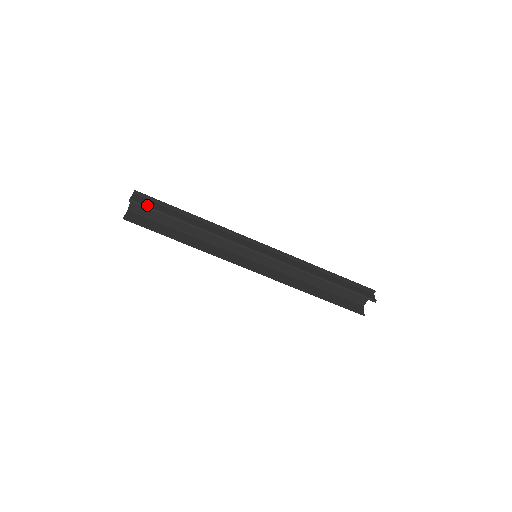
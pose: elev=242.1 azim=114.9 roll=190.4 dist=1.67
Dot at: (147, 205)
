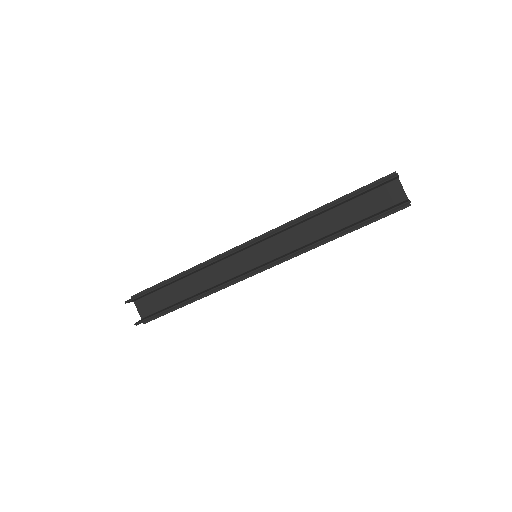
Dot at: (141, 295)
